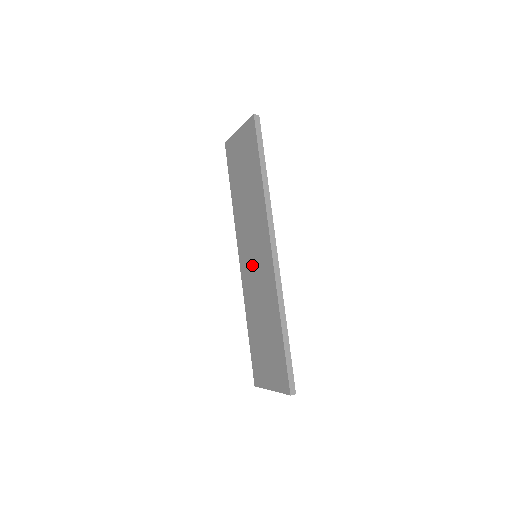
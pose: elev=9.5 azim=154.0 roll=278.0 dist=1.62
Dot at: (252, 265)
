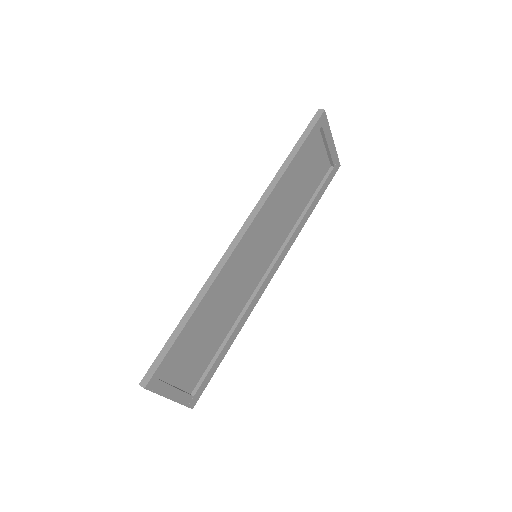
Dot at: (251, 266)
